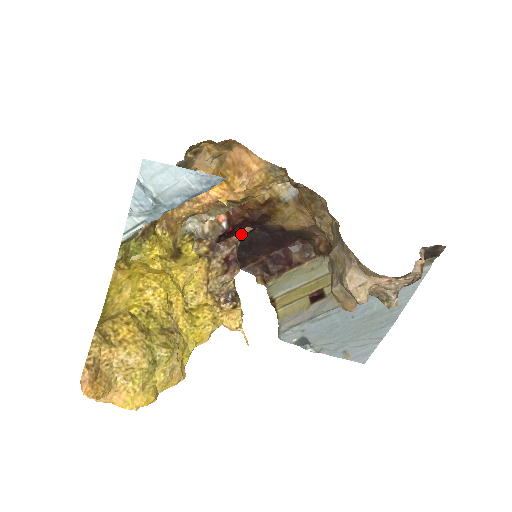
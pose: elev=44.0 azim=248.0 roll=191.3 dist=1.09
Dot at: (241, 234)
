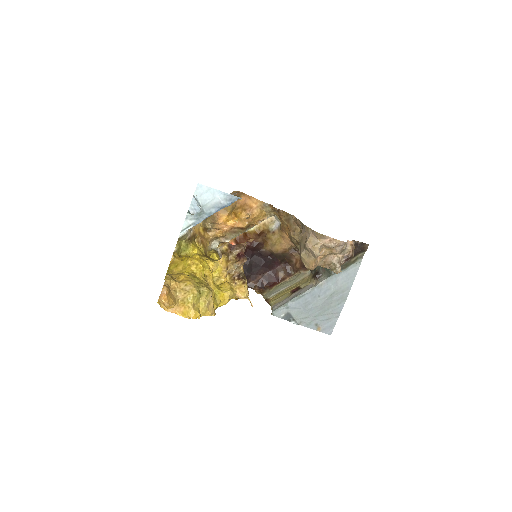
Dot at: (247, 243)
